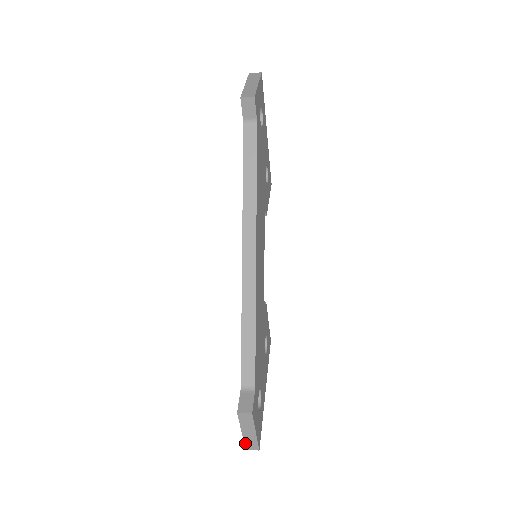
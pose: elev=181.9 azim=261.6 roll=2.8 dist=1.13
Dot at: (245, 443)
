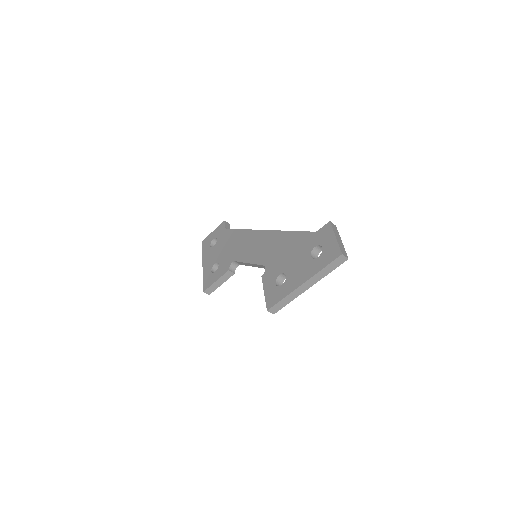
Dot at: (340, 248)
